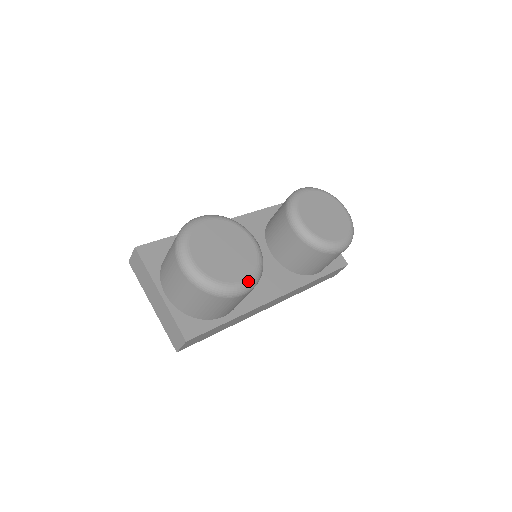
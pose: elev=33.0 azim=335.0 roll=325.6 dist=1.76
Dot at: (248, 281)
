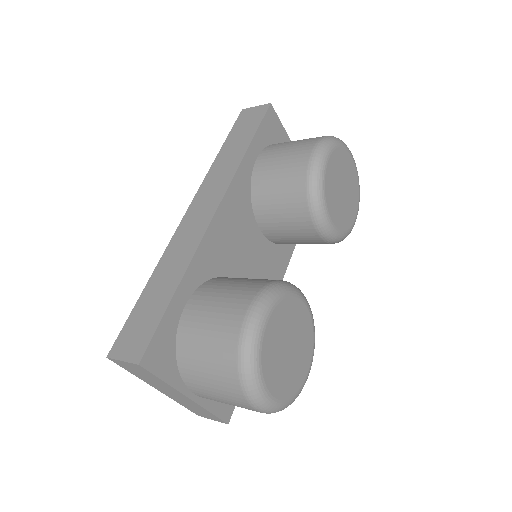
Dot at: occluded
